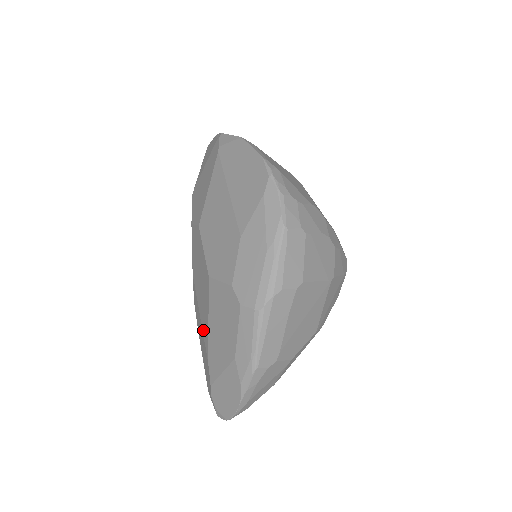
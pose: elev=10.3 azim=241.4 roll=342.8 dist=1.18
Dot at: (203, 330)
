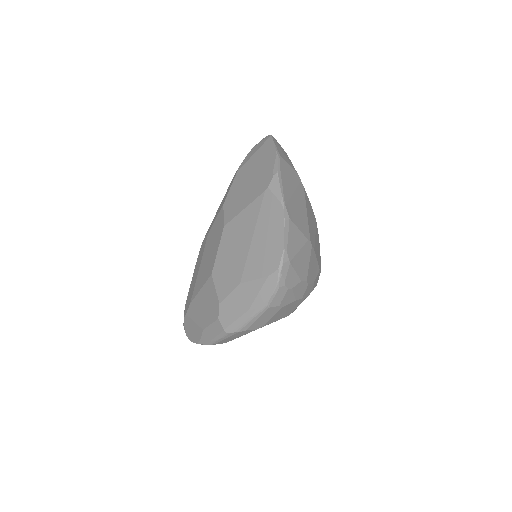
Dot at: (196, 283)
